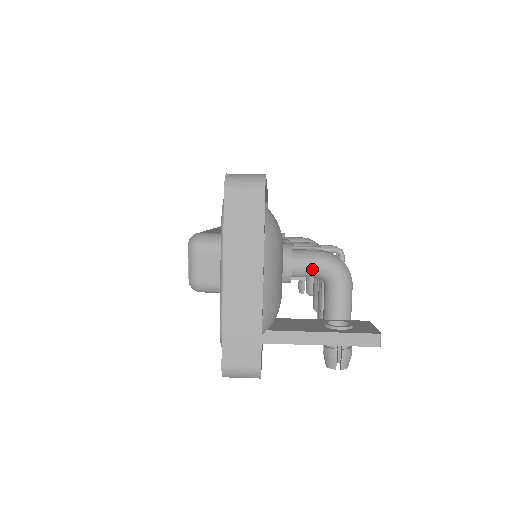
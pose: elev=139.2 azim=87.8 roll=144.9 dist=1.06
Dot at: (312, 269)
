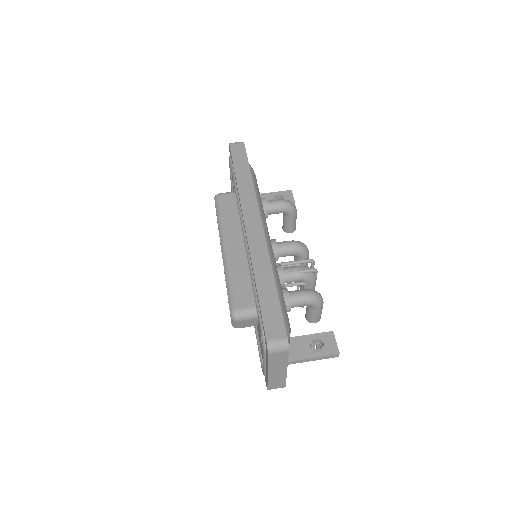
Dot at: occluded
